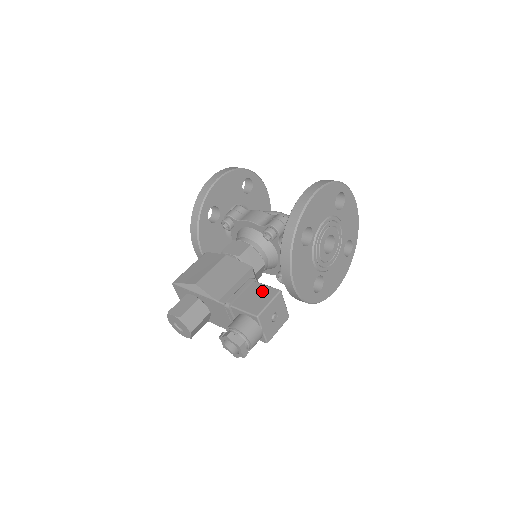
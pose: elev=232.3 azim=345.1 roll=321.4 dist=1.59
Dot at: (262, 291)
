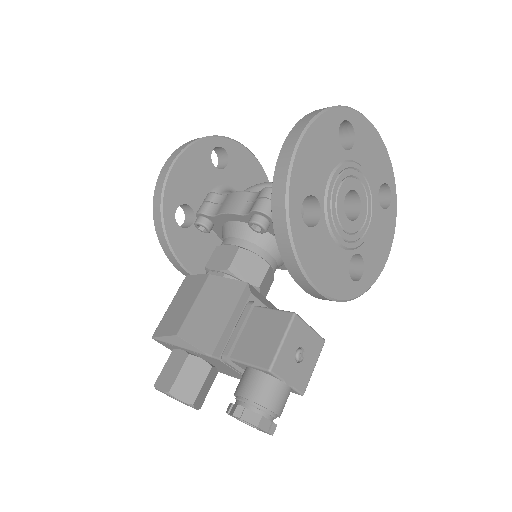
Dot at: (268, 321)
